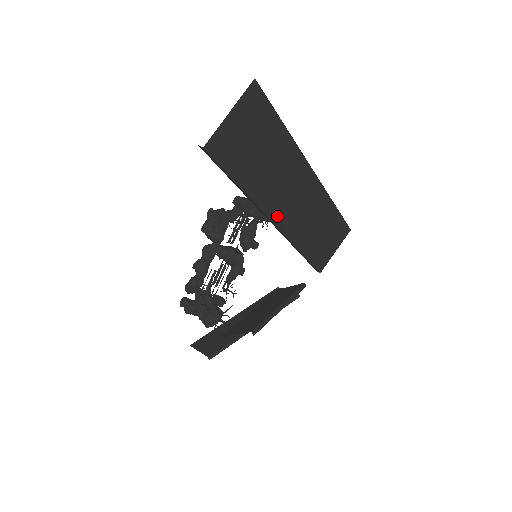
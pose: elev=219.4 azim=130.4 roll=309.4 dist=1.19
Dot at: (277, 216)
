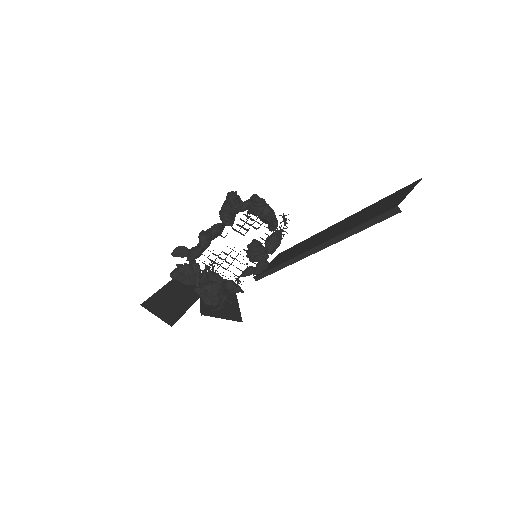
Dot at: occluded
